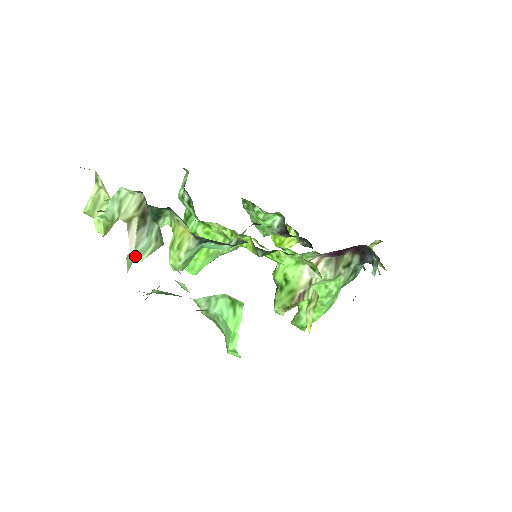
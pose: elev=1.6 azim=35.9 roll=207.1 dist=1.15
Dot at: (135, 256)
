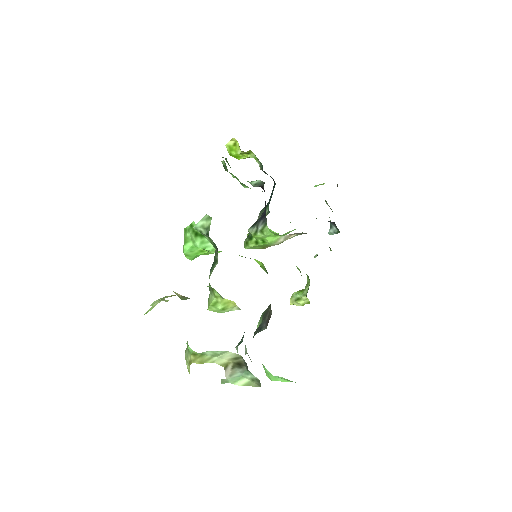
Dot at: (230, 381)
